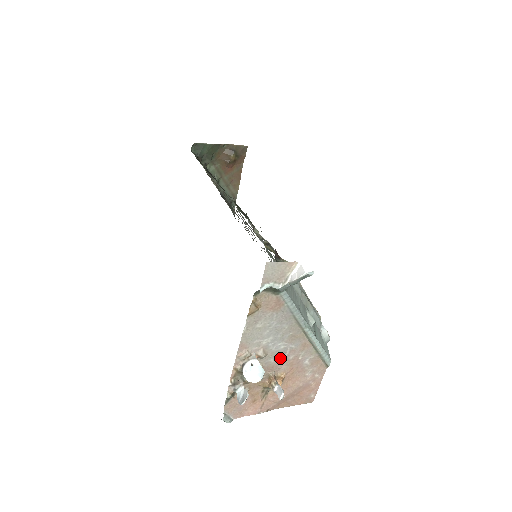
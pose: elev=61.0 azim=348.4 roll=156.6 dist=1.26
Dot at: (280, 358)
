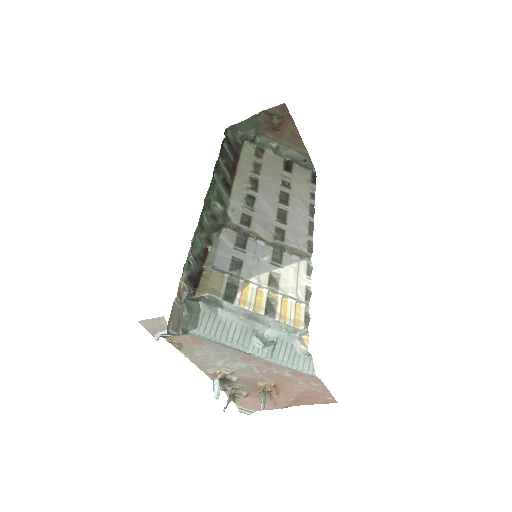
Dot at: (252, 373)
